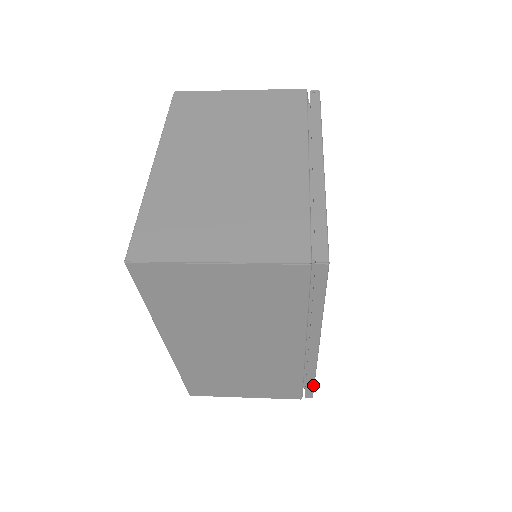
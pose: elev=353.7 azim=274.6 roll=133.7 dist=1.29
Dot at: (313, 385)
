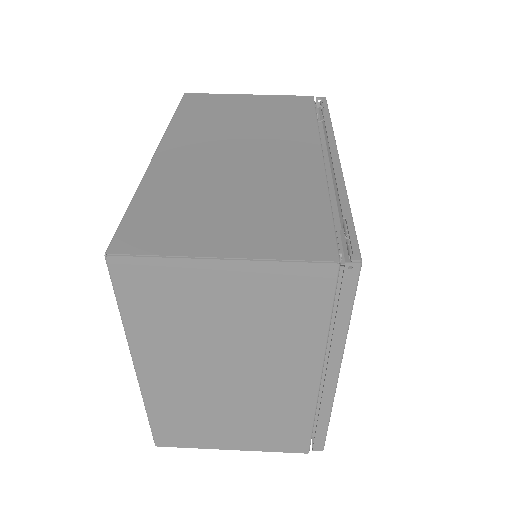
Dot at: occluded
